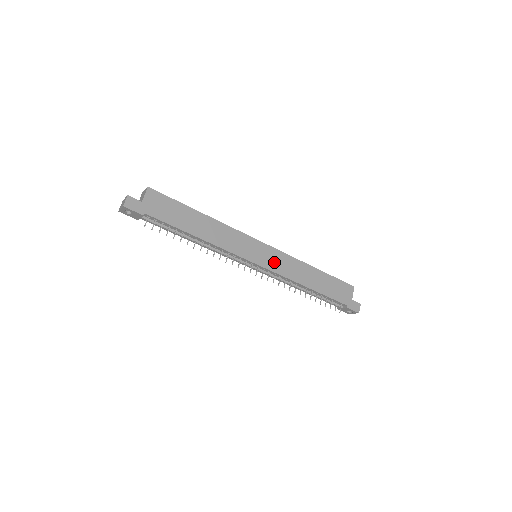
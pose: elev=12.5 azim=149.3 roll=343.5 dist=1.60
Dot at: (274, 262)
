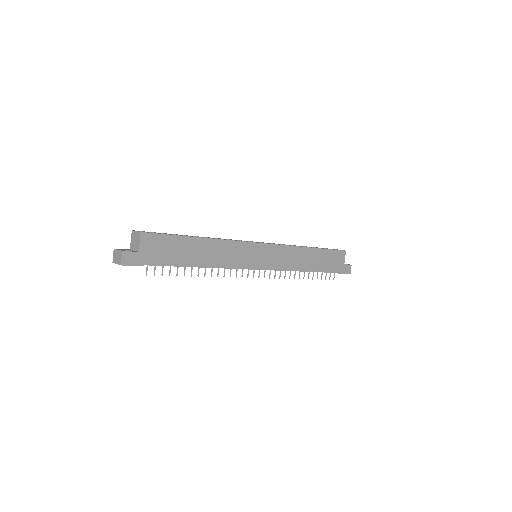
Dot at: (275, 259)
